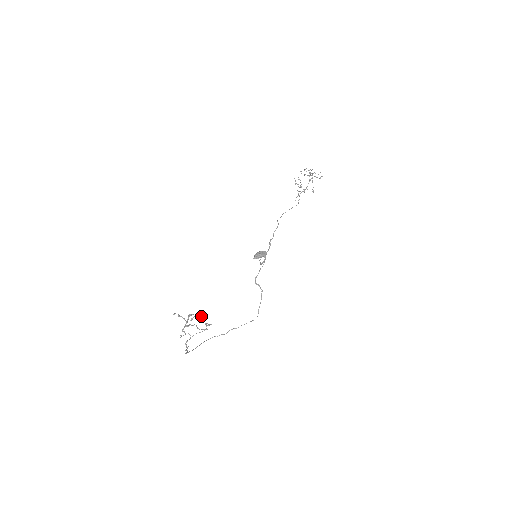
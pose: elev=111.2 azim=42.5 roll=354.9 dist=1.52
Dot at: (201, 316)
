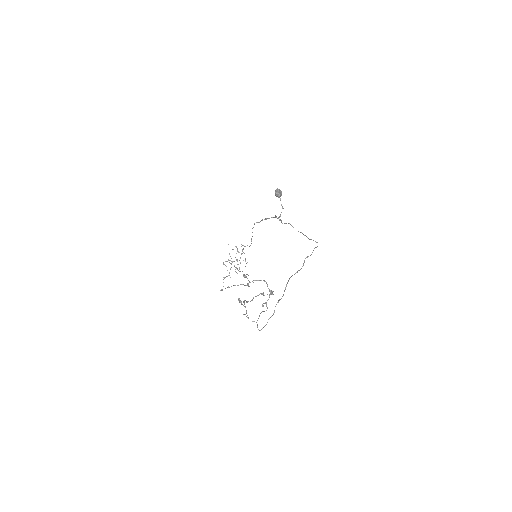
Dot at: (256, 280)
